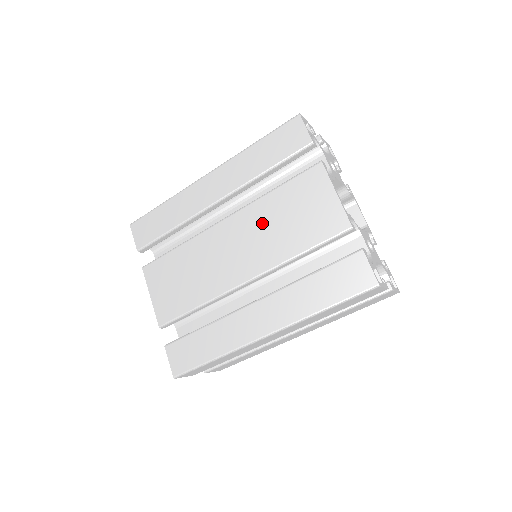
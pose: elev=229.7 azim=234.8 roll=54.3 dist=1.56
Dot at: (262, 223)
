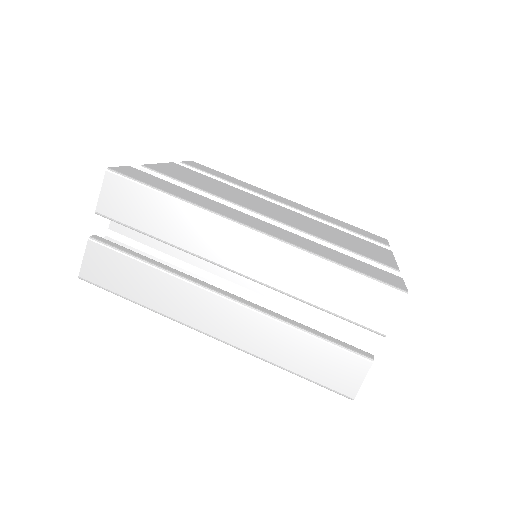
Dot at: (314, 224)
